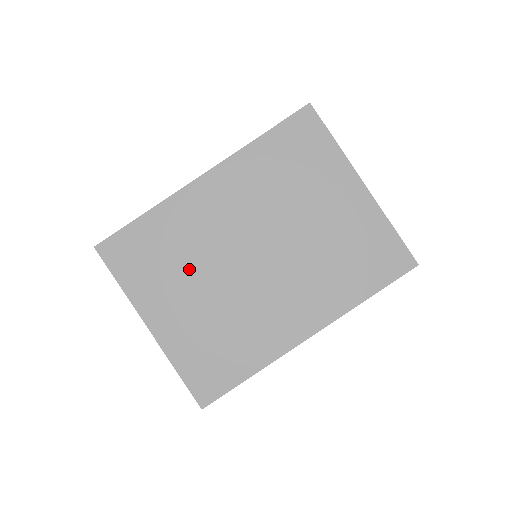
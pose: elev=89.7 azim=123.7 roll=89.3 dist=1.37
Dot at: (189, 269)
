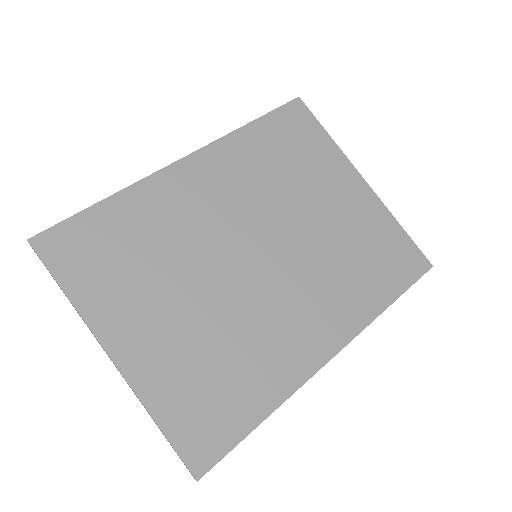
Dot at: (171, 271)
